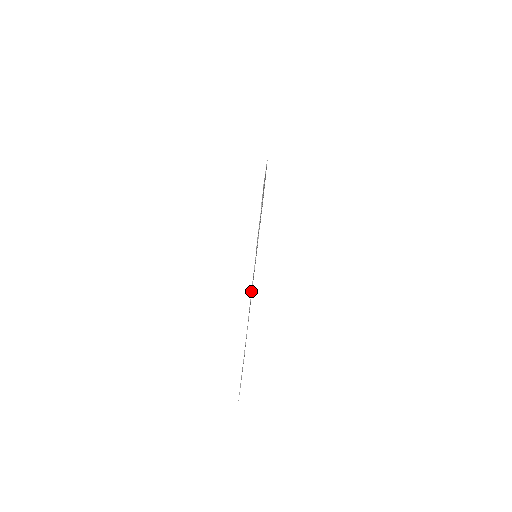
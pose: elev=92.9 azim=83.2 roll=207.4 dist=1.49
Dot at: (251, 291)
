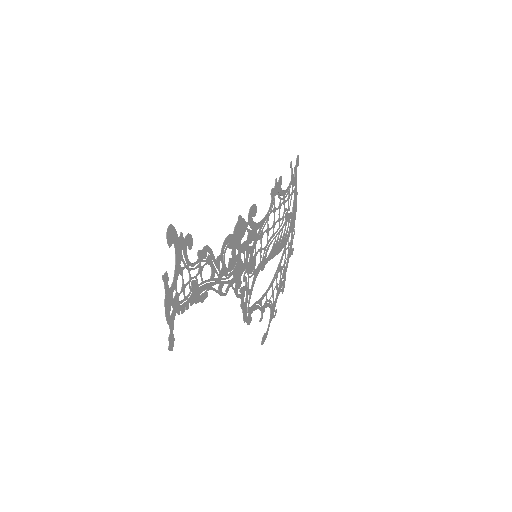
Dot at: (245, 222)
